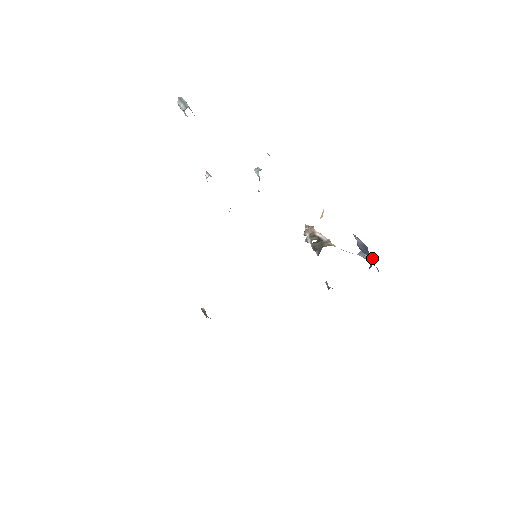
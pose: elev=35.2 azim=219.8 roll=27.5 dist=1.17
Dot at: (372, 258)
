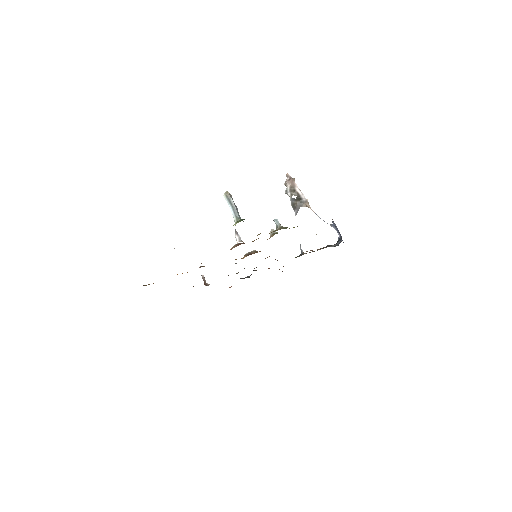
Dot at: occluded
